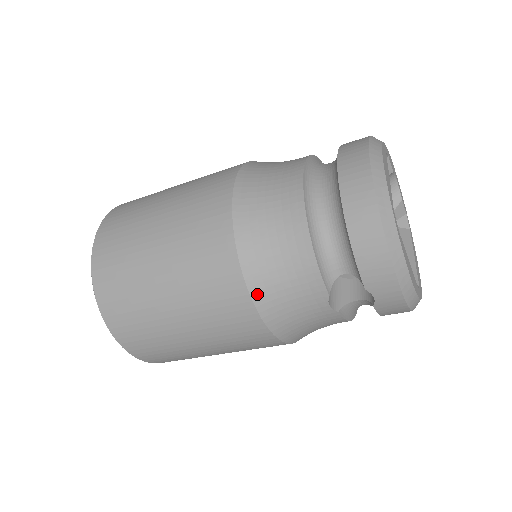
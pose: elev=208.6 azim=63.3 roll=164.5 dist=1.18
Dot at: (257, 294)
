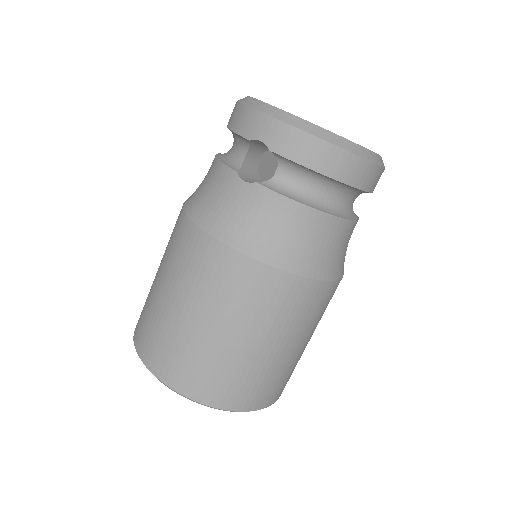
Dot at: (194, 214)
